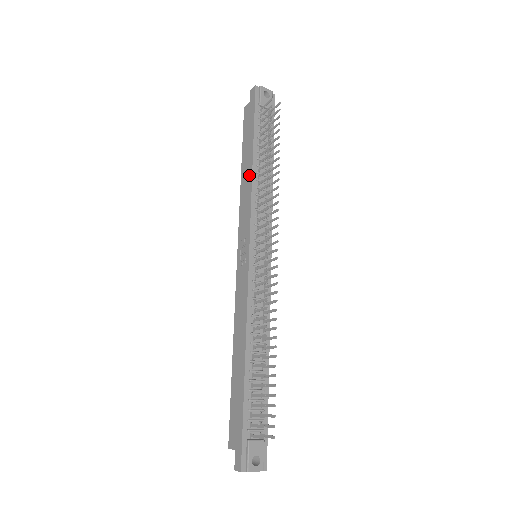
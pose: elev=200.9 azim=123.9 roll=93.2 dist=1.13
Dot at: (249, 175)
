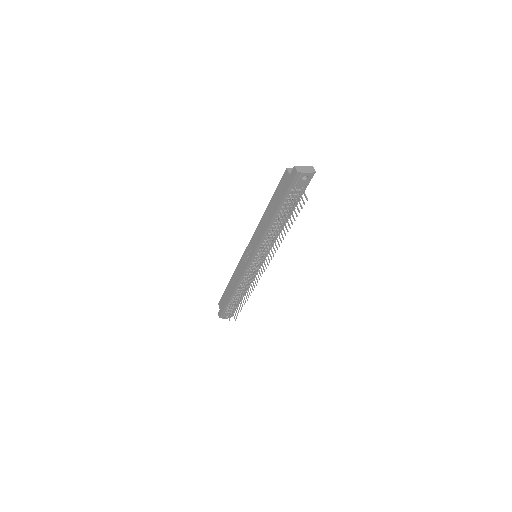
Dot at: (266, 224)
